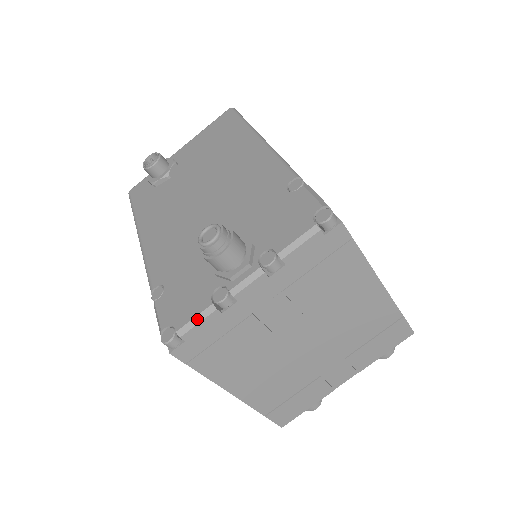
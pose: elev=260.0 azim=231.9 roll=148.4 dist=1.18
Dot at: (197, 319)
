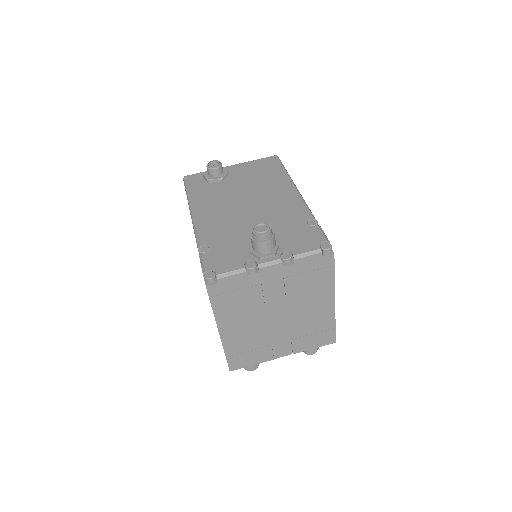
Dot at: (232, 273)
